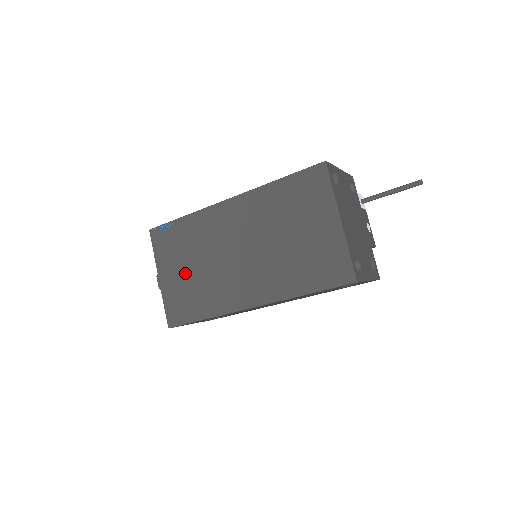
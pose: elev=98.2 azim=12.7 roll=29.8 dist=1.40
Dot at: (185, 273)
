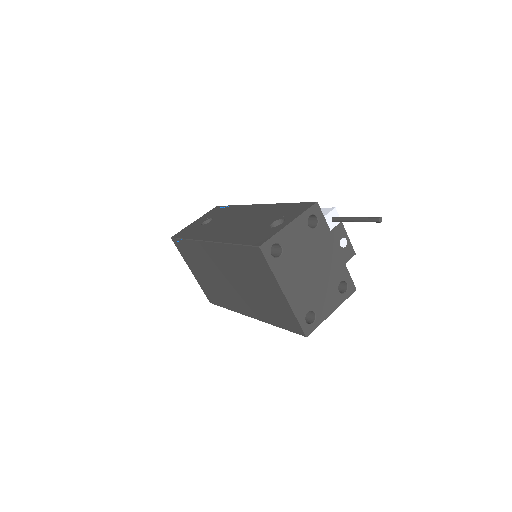
Dot at: (204, 277)
